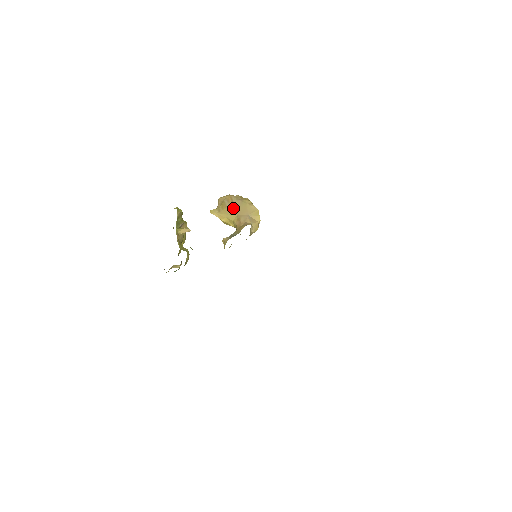
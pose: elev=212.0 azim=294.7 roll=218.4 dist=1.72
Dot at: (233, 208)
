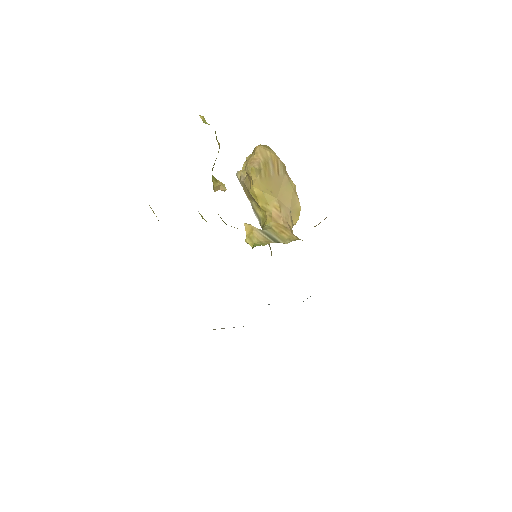
Dot at: (277, 183)
